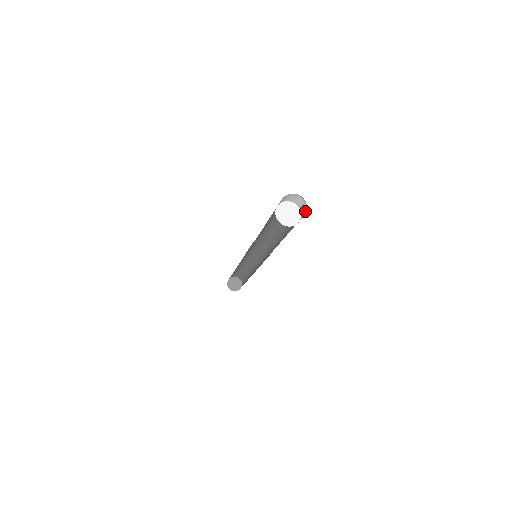
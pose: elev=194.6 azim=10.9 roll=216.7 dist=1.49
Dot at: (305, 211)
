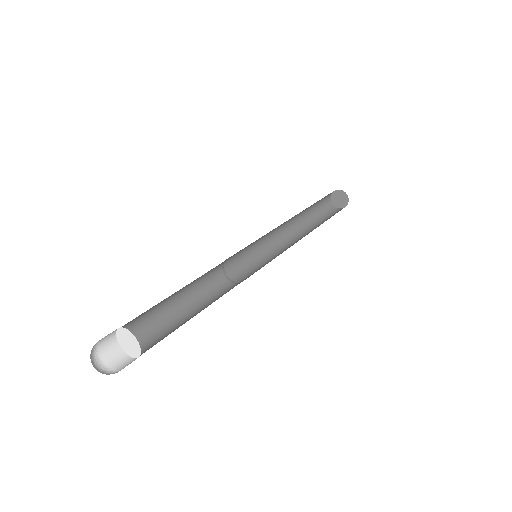
Dot at: (120, 369)
